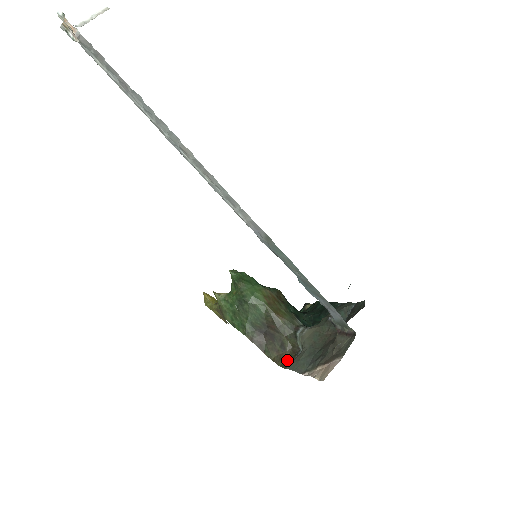
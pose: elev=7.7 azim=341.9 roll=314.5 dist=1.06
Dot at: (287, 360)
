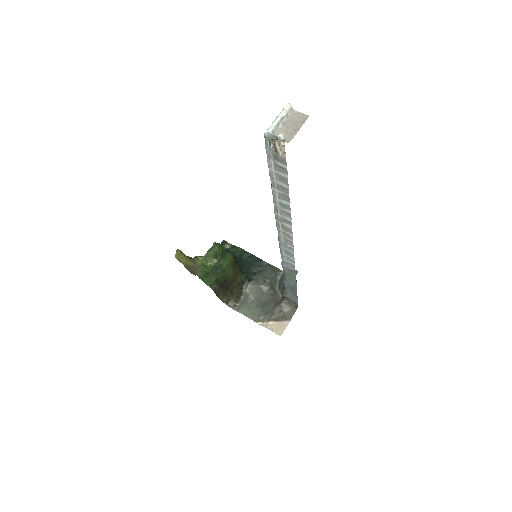
Dot at: (234, 303)
